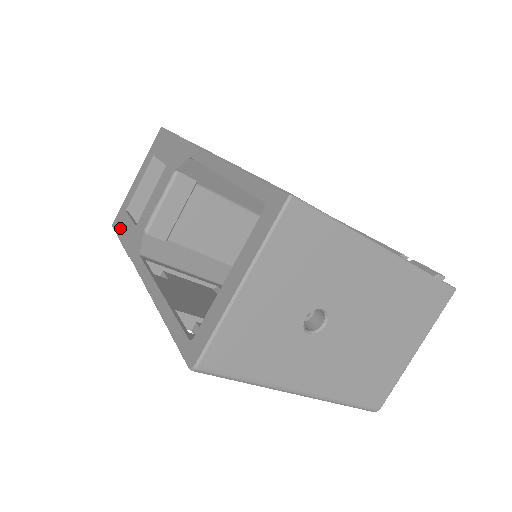
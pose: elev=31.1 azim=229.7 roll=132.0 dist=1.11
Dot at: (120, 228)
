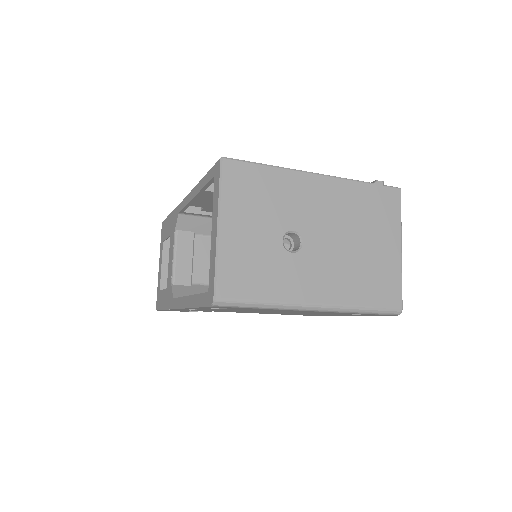
Dot at: (160, 304)
